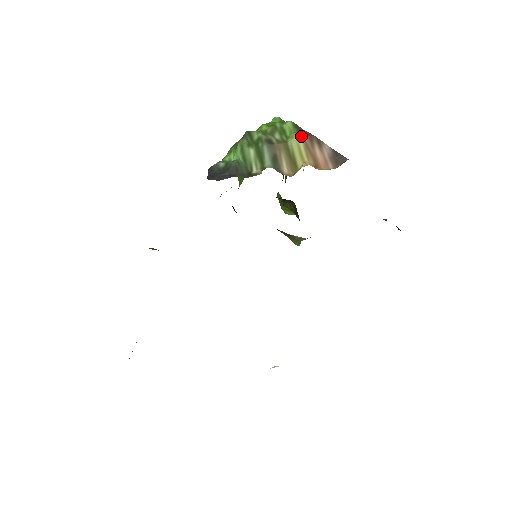
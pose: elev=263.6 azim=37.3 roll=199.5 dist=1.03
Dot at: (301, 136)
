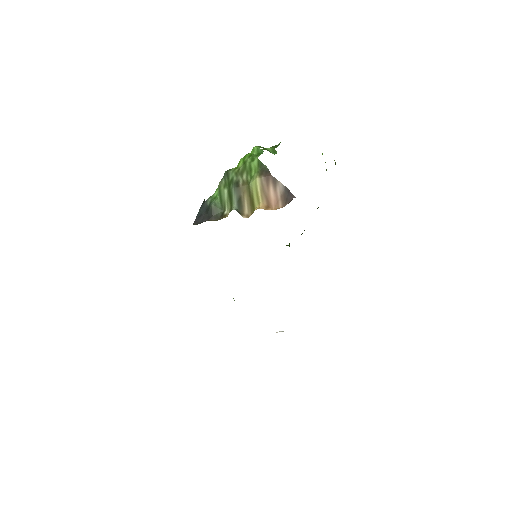
Dot at: (259, 178)
